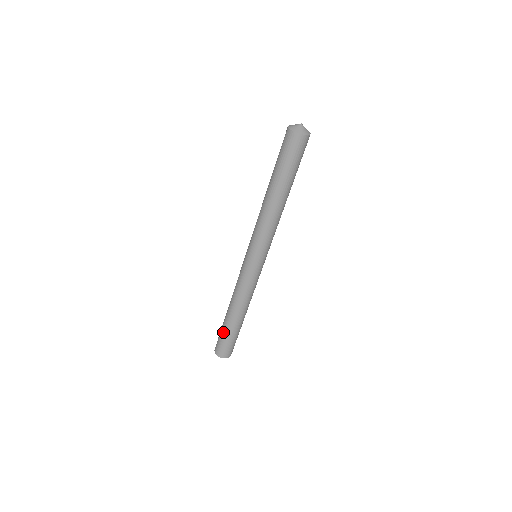
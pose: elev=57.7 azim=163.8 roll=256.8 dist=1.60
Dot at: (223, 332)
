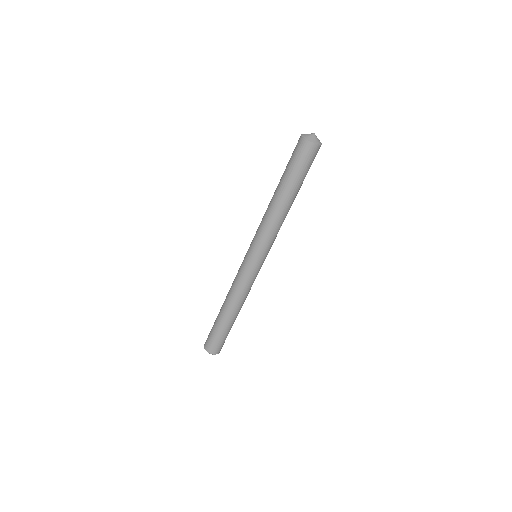
Dot at: (214, 327)
